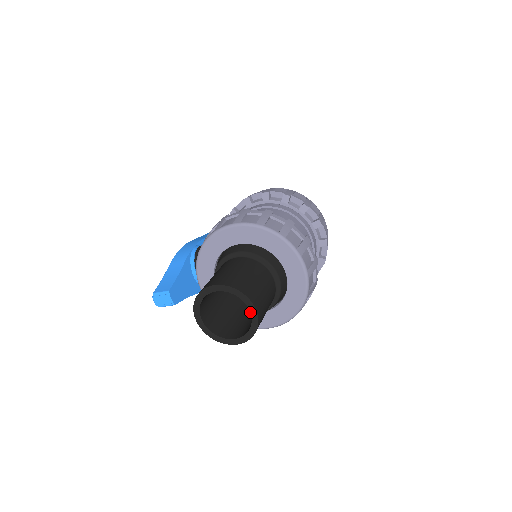
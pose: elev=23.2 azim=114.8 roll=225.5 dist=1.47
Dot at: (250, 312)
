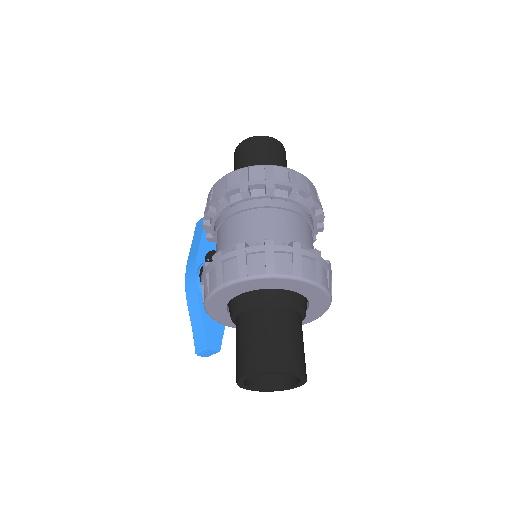
Dot at: occluded
